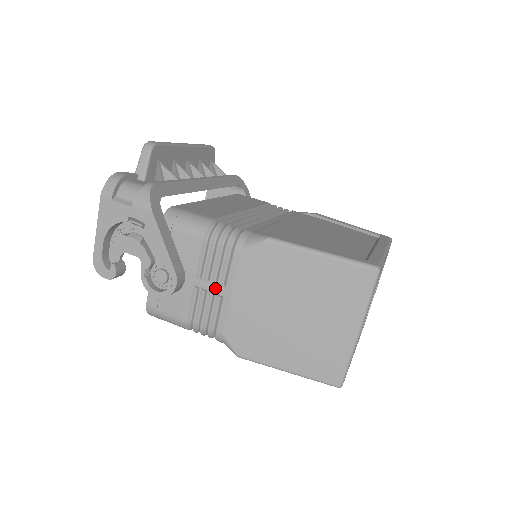
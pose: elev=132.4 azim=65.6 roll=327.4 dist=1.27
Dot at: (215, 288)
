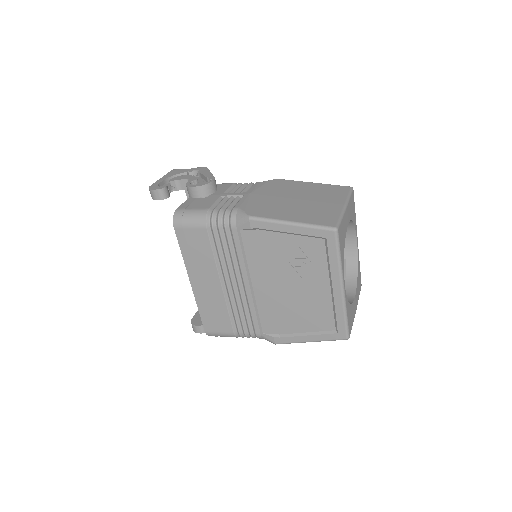
Dot at: (238, 194)
